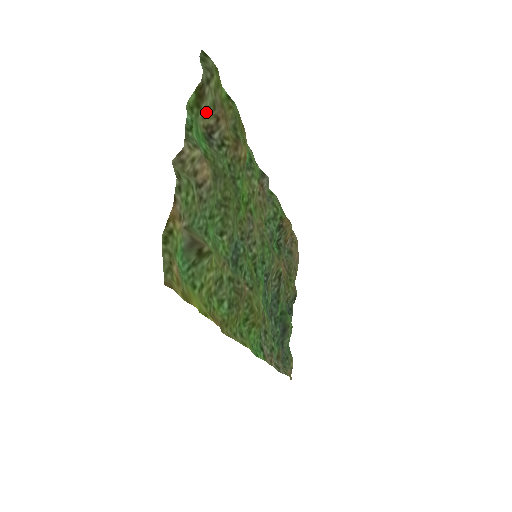
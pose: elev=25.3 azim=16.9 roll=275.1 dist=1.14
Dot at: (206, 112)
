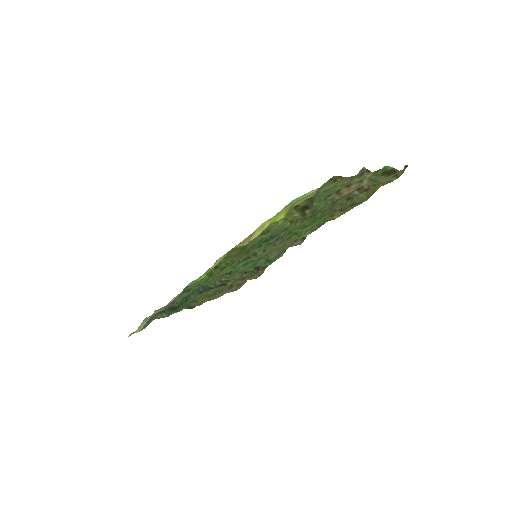
Dot at: (374, 180)
